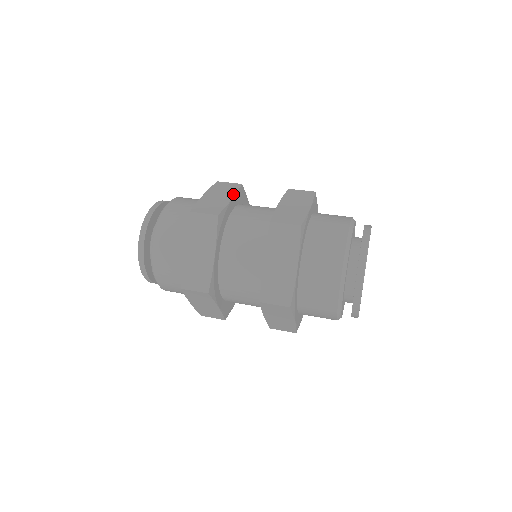
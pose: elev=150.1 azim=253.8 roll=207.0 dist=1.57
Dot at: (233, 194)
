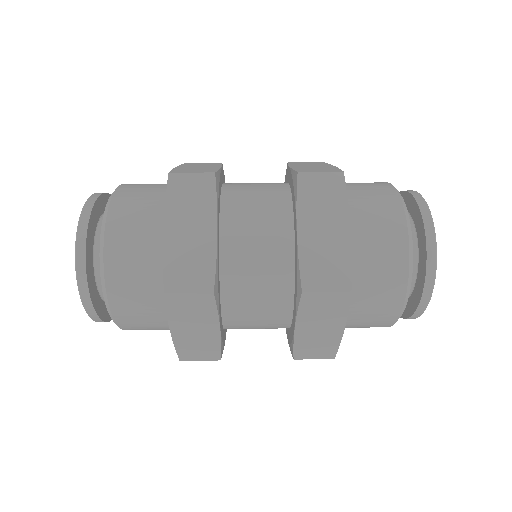
Dot at: (219, 165)
